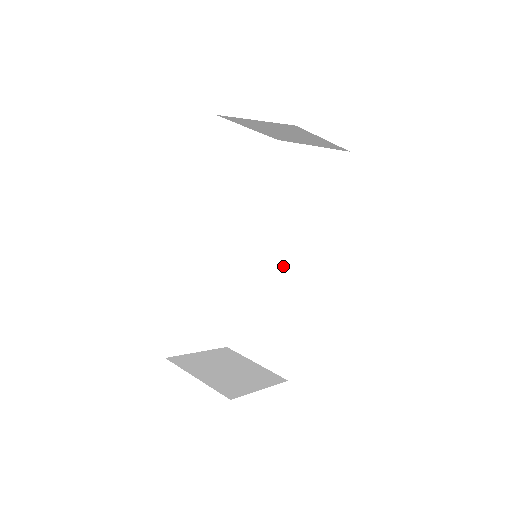
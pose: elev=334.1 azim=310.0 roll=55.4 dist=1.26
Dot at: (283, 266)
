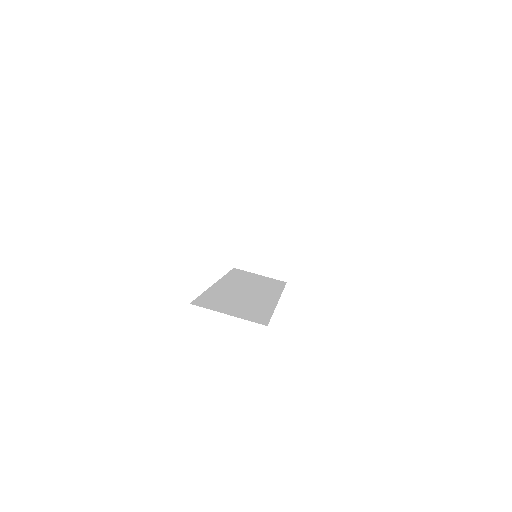
Dot at: occluded
